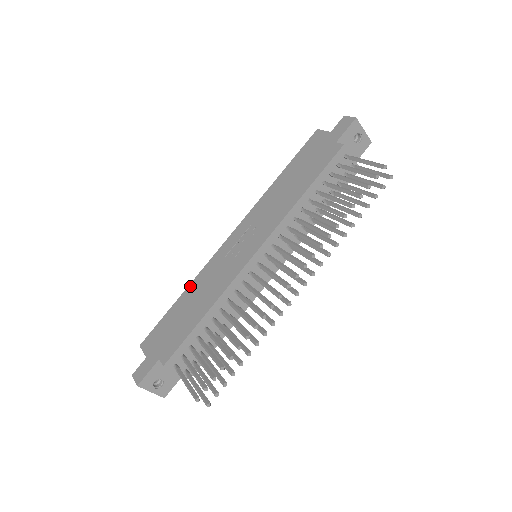
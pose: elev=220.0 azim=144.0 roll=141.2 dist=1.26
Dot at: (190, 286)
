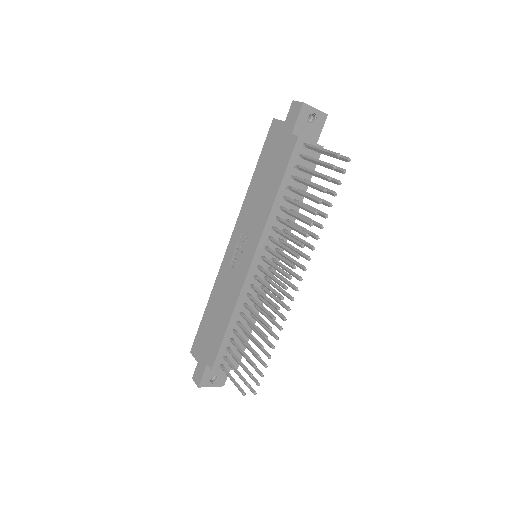
Dot at: (211, 295)
